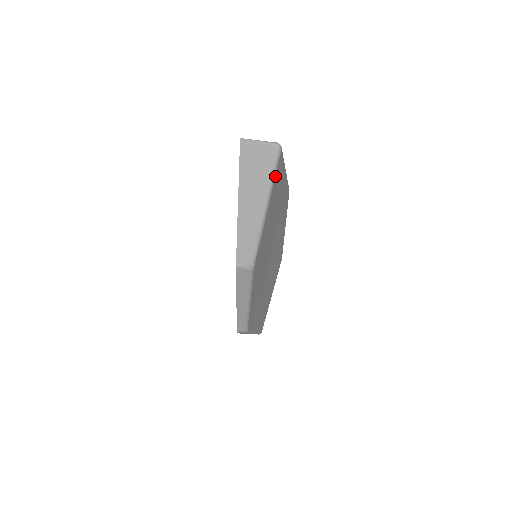
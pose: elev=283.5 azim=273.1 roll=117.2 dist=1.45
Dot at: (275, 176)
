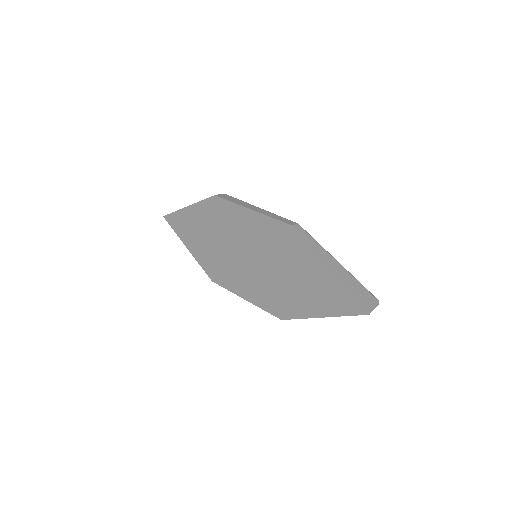
Dot at: occluded
